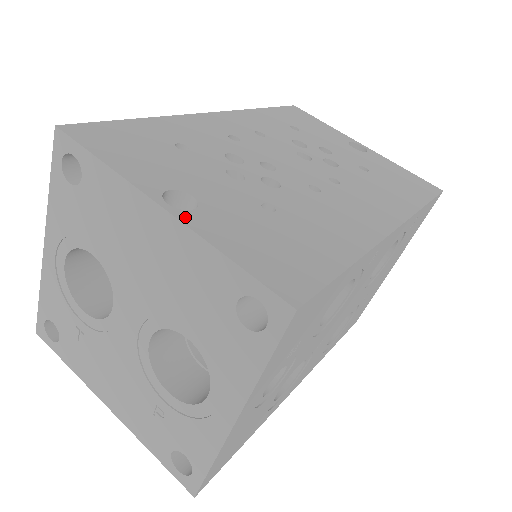
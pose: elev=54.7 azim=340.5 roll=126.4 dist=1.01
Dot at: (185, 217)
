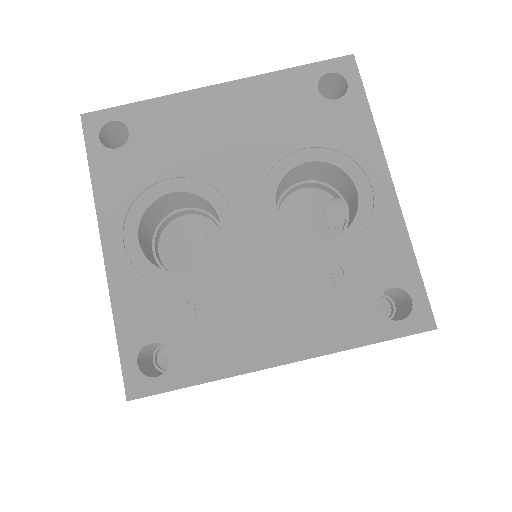
Dot at: (238, 84)
